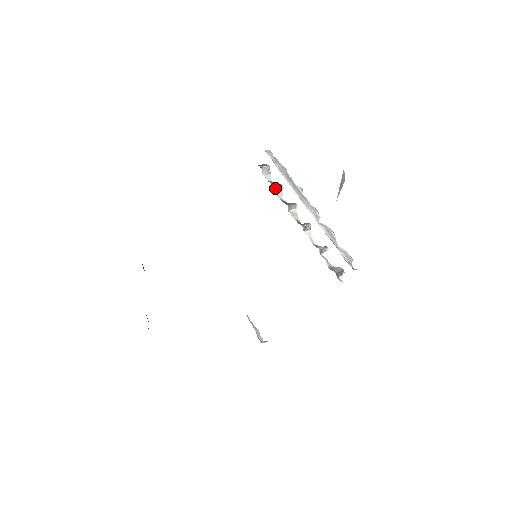
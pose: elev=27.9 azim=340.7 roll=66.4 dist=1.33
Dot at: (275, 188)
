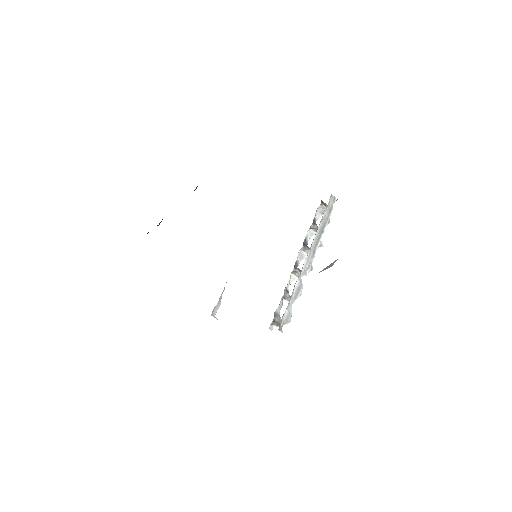
Dot at: (312, 227)
